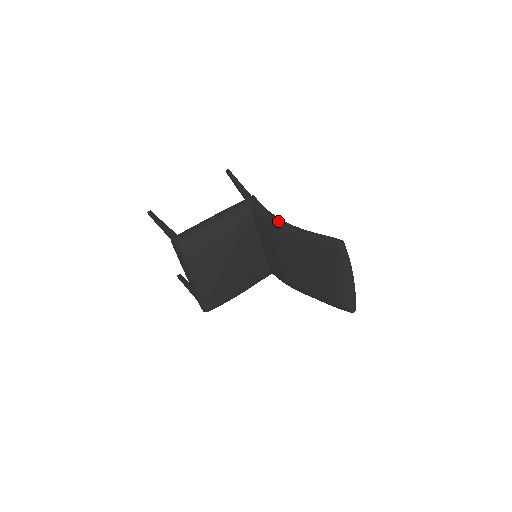
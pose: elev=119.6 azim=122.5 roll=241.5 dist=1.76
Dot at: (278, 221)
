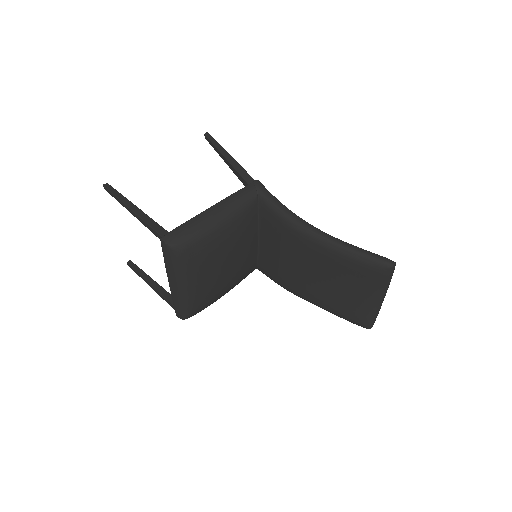
Dot at: (303, 223)
